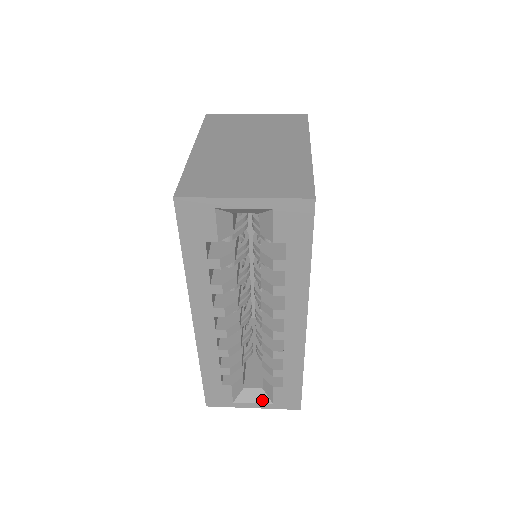
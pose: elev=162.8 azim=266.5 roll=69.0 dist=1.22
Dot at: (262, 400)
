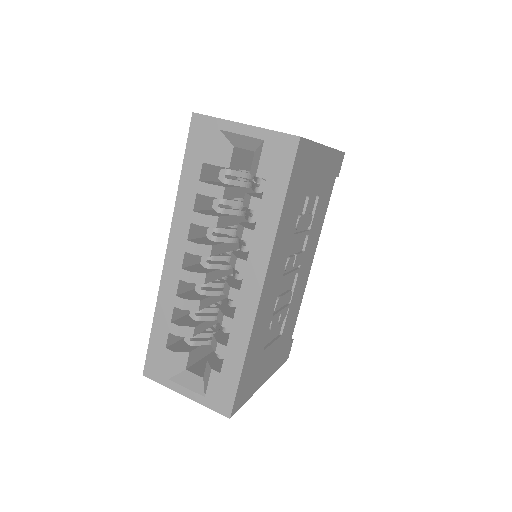
Dot at: (196, 388)
